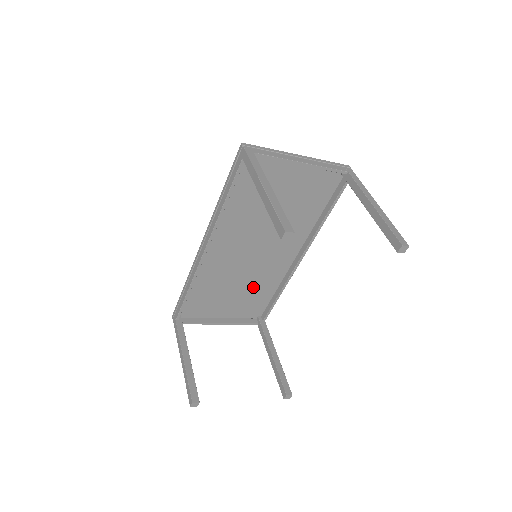
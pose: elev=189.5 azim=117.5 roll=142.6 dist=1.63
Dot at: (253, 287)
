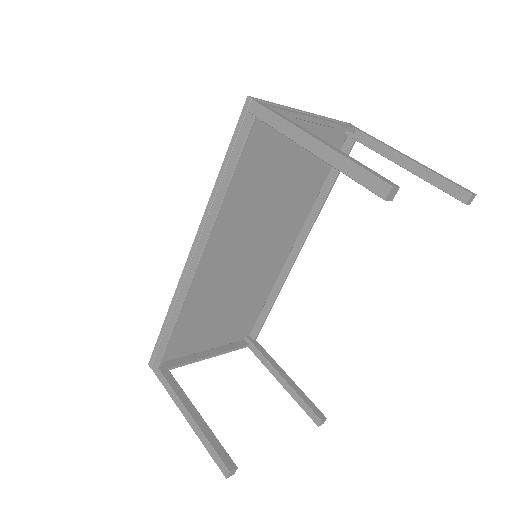
Dot at: (244, 300)
